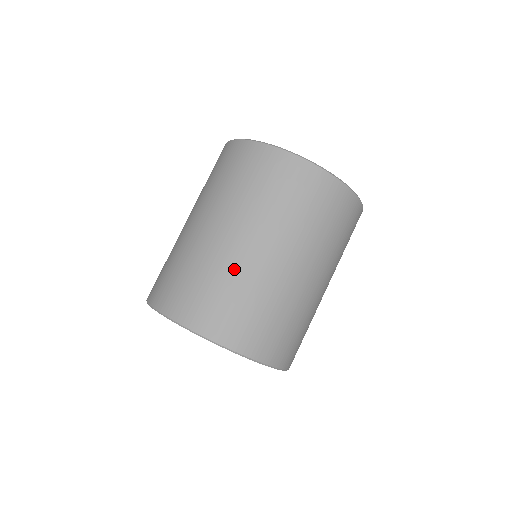
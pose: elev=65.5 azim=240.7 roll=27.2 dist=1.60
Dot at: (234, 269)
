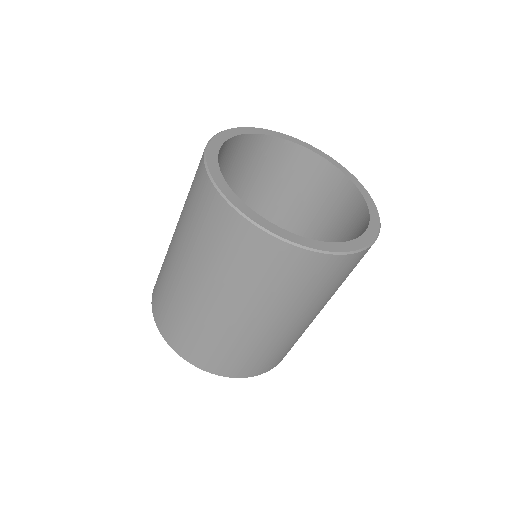
Dot at: (207, 323)
